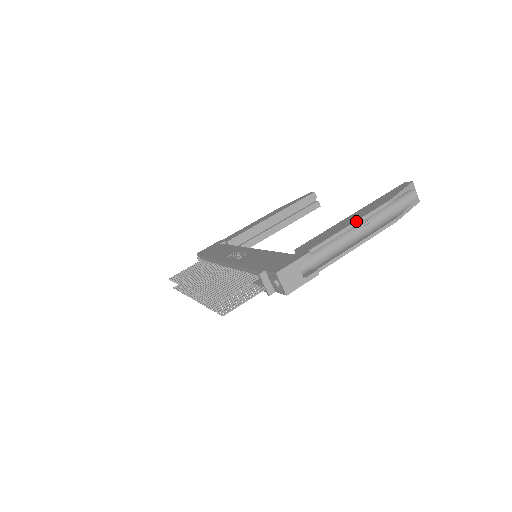
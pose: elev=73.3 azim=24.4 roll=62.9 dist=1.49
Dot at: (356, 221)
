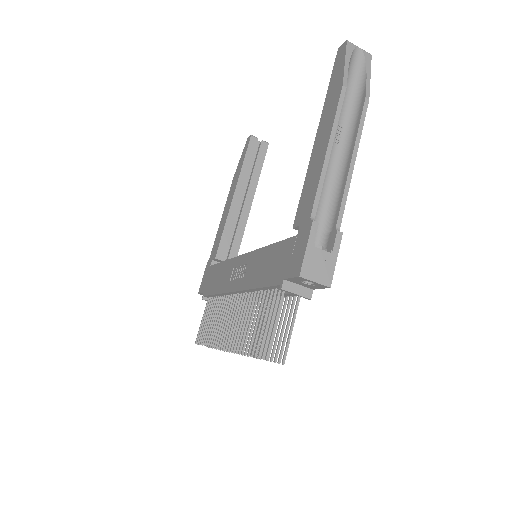
Dot at: (329, 140)
